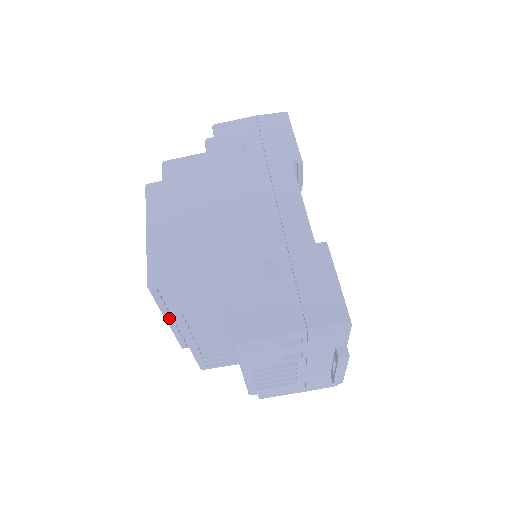
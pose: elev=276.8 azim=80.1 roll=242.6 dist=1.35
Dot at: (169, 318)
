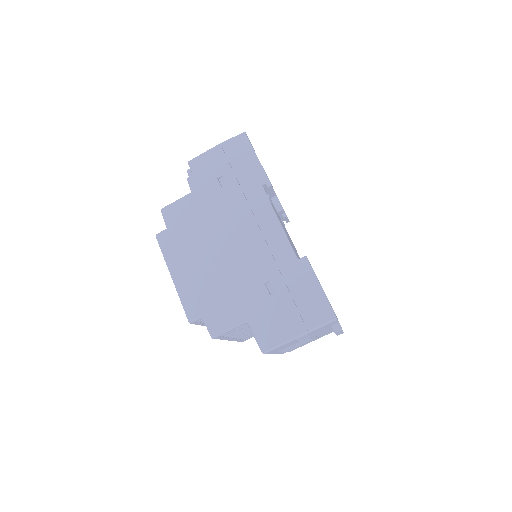
Dot at: occluded
